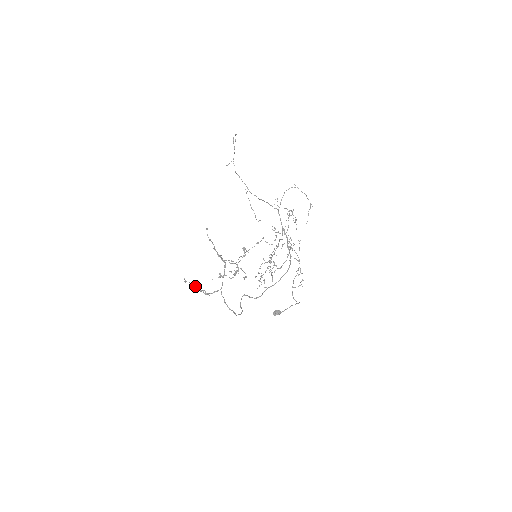
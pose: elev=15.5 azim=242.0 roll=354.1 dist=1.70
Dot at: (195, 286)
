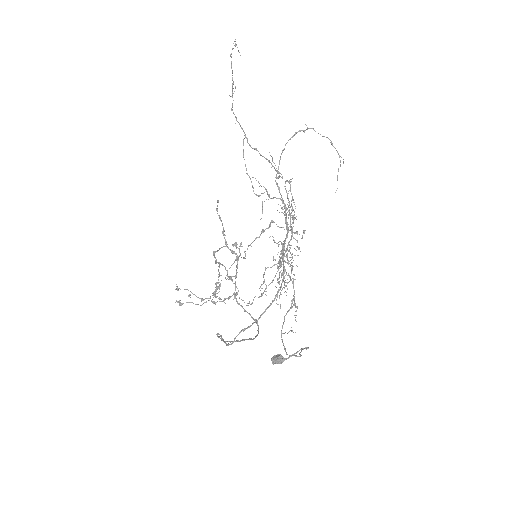
Dot at: (193, 294)
